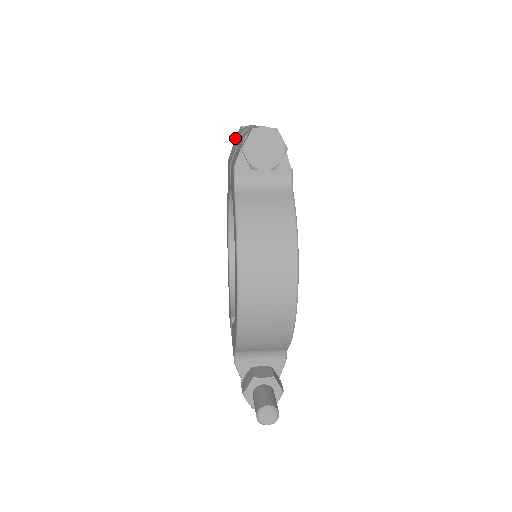
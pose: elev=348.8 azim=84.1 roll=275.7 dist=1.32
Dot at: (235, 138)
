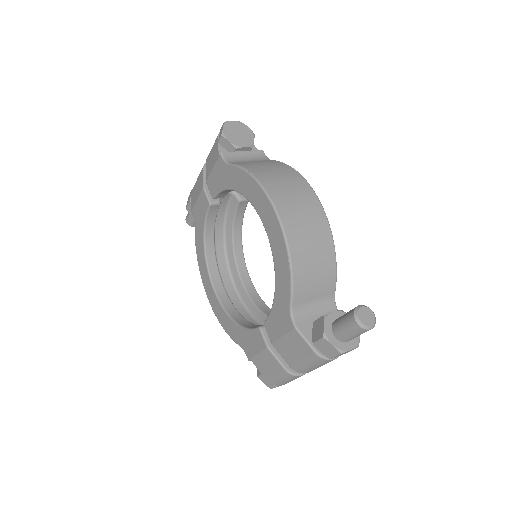
Dot at: (190, 197)
